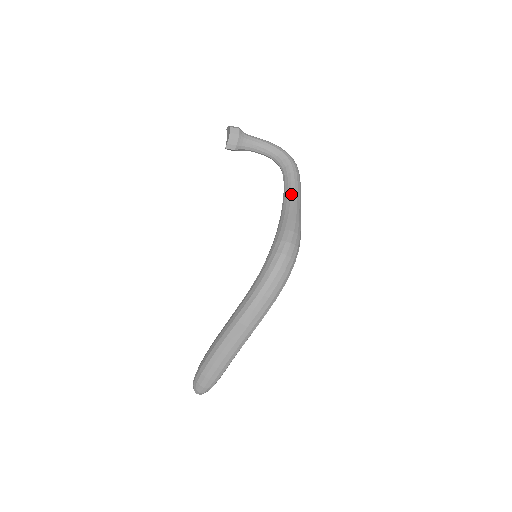
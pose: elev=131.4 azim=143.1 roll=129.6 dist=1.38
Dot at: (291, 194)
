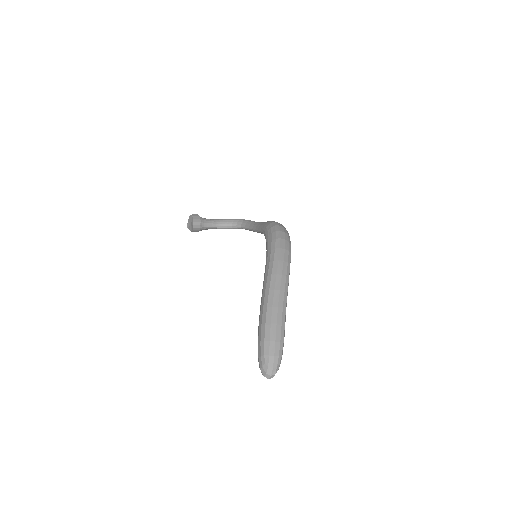
Dot at: (257, 223)
